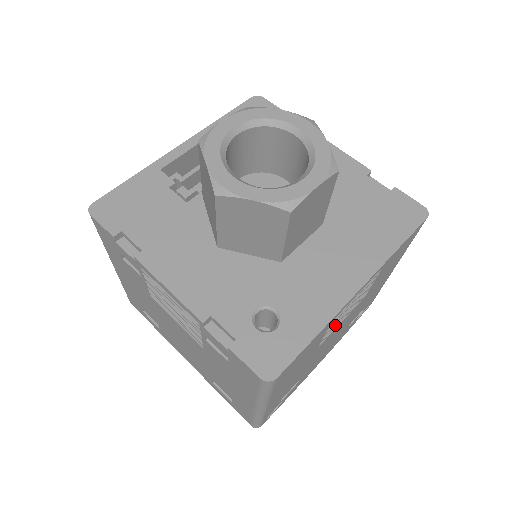
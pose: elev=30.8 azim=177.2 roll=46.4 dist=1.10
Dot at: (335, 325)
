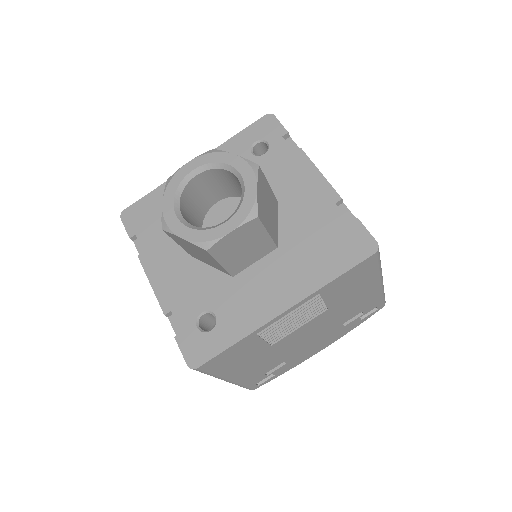
Dot at: (284, 331)
